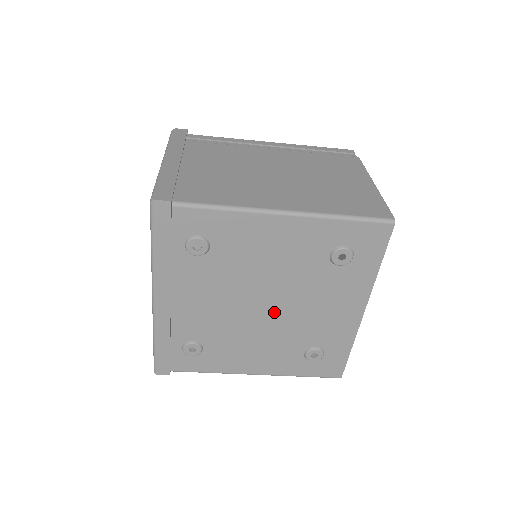
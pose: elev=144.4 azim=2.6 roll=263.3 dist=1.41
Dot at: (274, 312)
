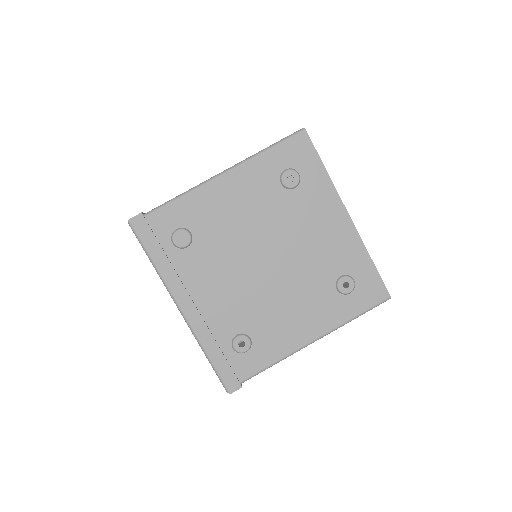
Dot at: (280, 263)
